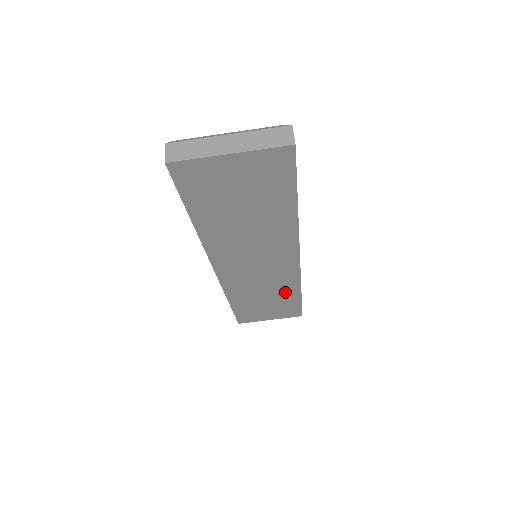
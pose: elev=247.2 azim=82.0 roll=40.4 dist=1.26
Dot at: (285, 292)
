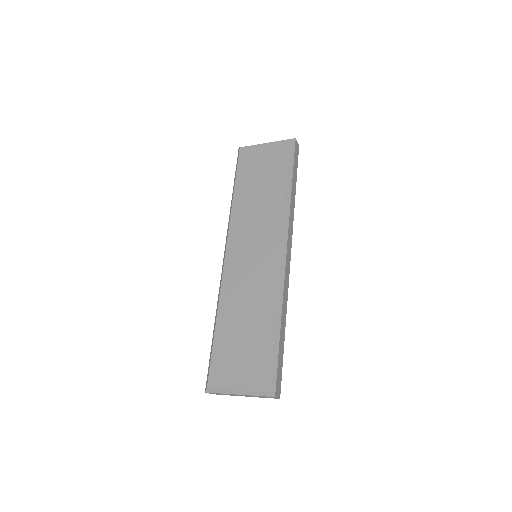
Dot at: occluded
